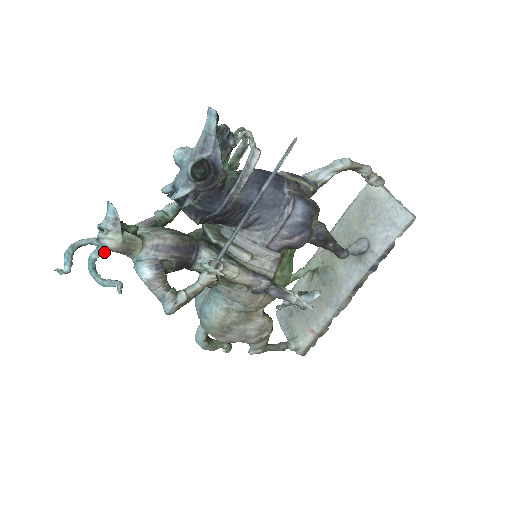
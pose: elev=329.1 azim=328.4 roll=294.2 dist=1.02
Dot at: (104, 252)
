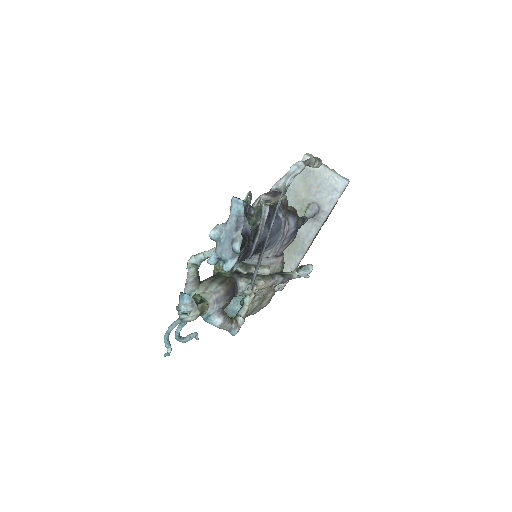
Dot at: occluded
